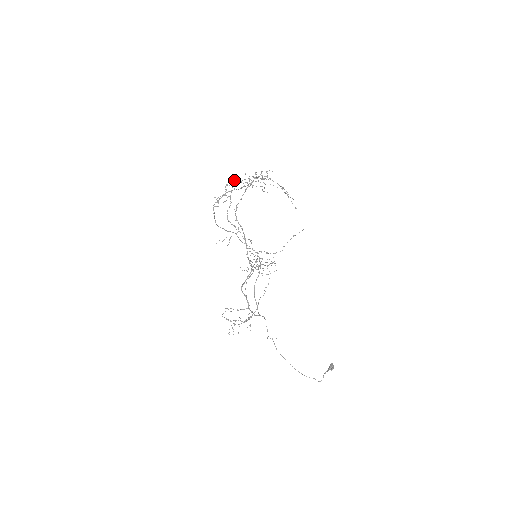
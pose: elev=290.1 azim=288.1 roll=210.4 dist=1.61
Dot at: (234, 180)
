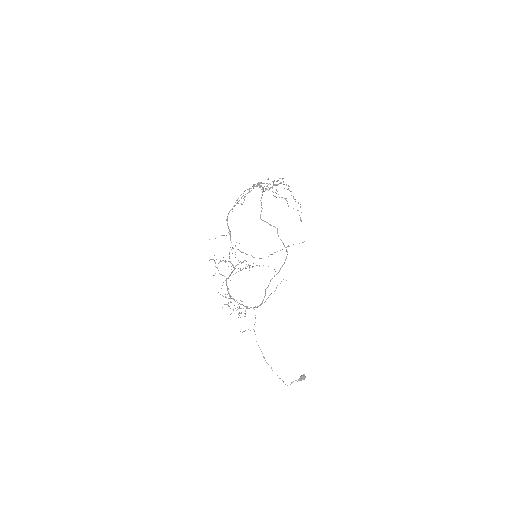
Dot at: (255, 184)
